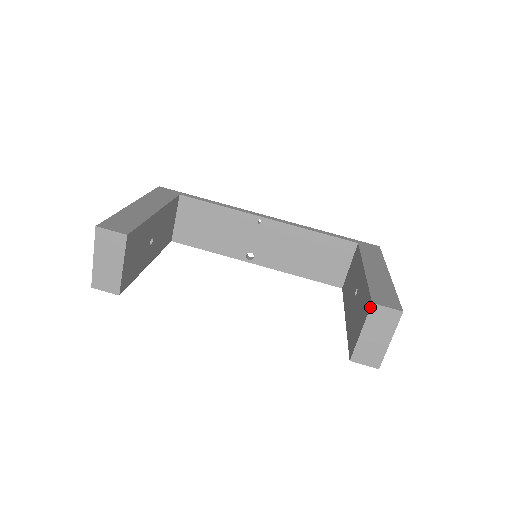
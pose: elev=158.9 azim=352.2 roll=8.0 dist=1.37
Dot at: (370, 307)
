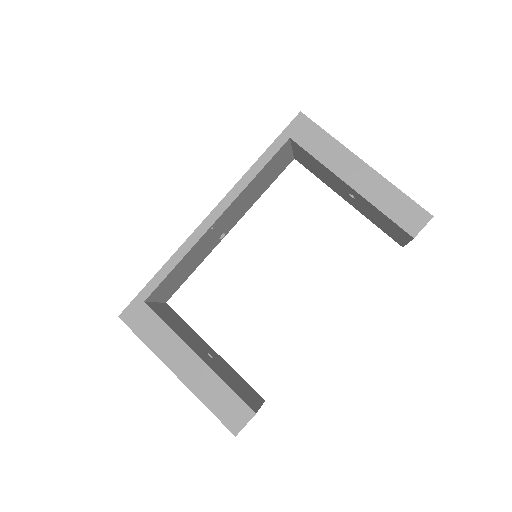
Dot at: occluded
